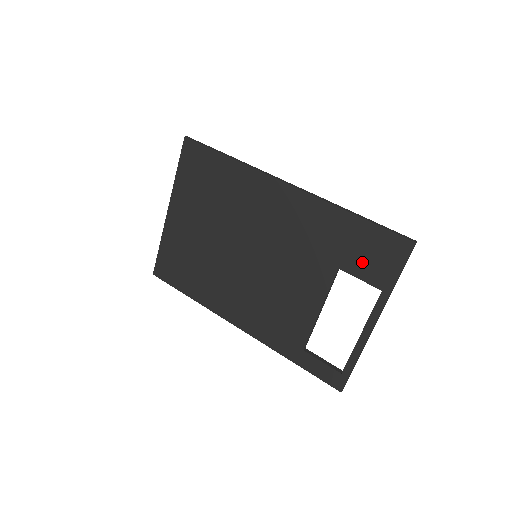
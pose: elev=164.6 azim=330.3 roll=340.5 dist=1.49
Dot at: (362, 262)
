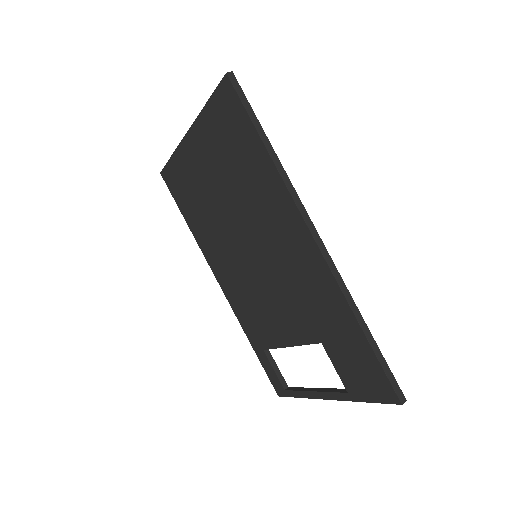
Dot at: (345, 362)
